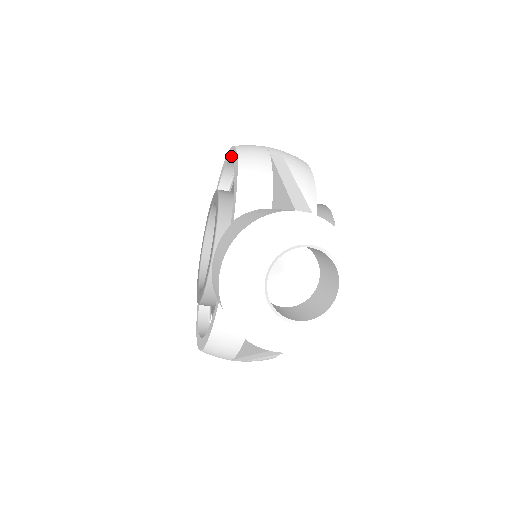
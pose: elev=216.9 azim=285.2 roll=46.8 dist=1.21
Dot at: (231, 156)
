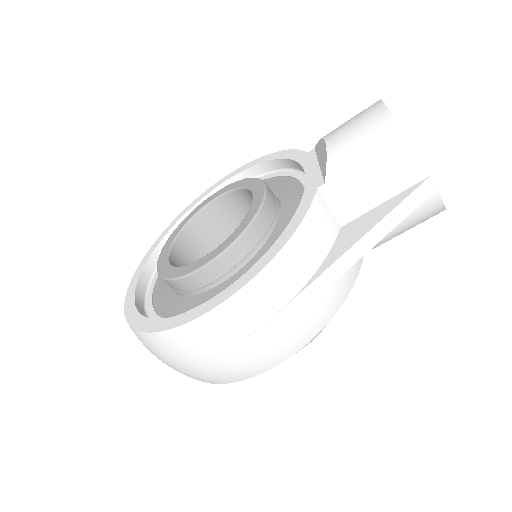
Dot at: (229, 177)
